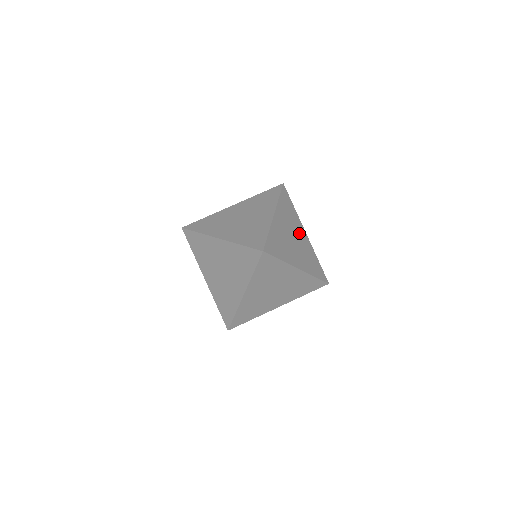
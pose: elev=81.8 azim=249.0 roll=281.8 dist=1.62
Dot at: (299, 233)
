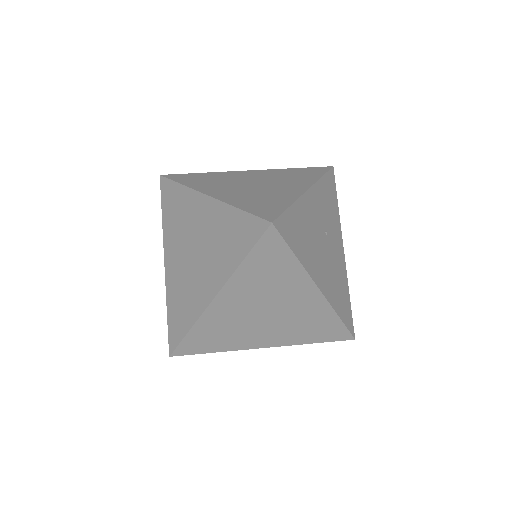
Dot at: (335, 242)
